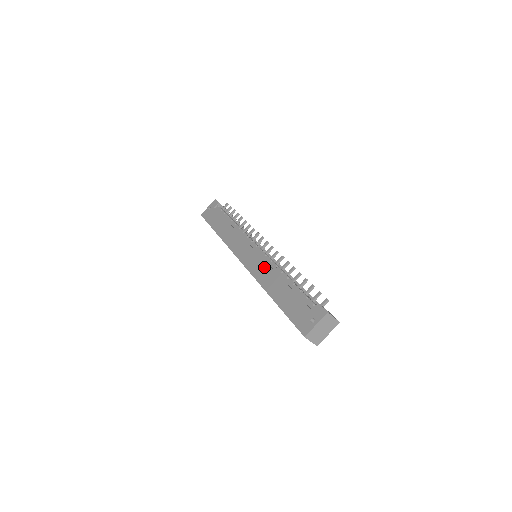
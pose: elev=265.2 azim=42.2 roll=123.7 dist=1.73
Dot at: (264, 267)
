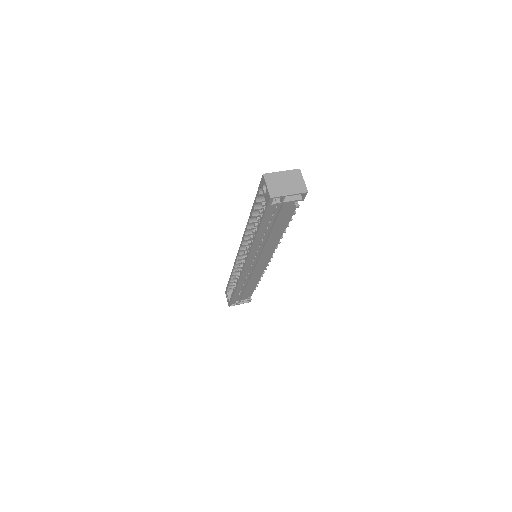
Dot at: occluded
